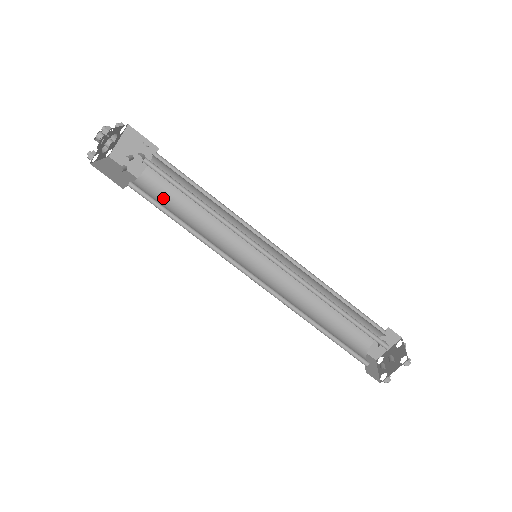
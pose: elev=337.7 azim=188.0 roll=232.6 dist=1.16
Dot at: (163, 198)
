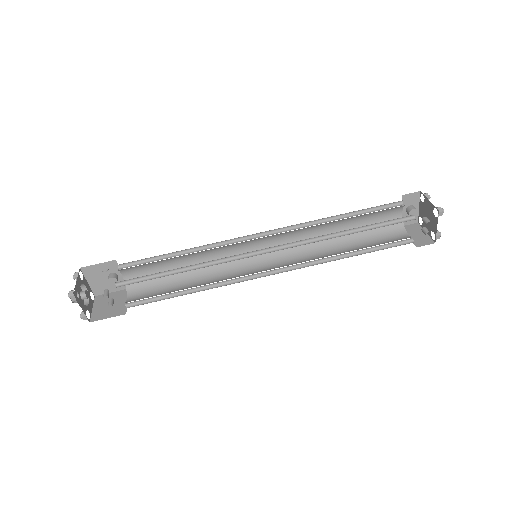
Dot at: (156, 285)
